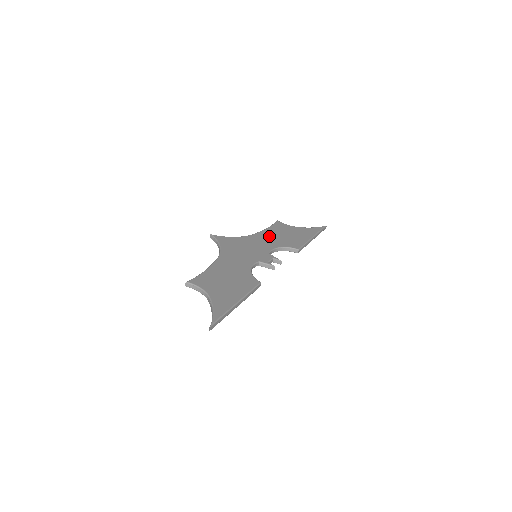
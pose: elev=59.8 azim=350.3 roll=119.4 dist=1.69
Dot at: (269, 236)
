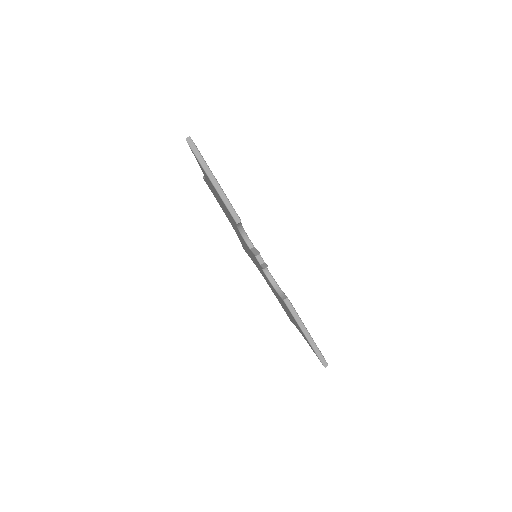
Dot at: occluded
